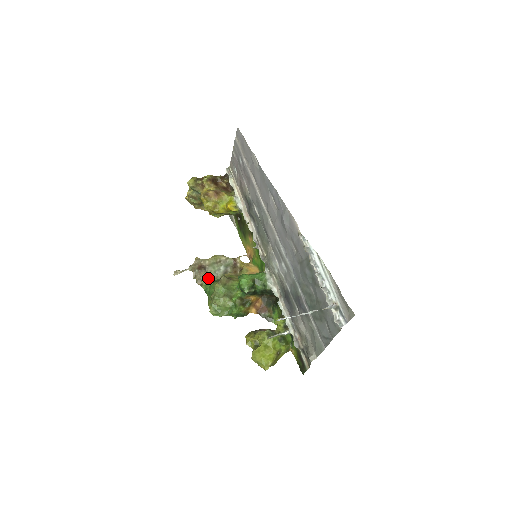
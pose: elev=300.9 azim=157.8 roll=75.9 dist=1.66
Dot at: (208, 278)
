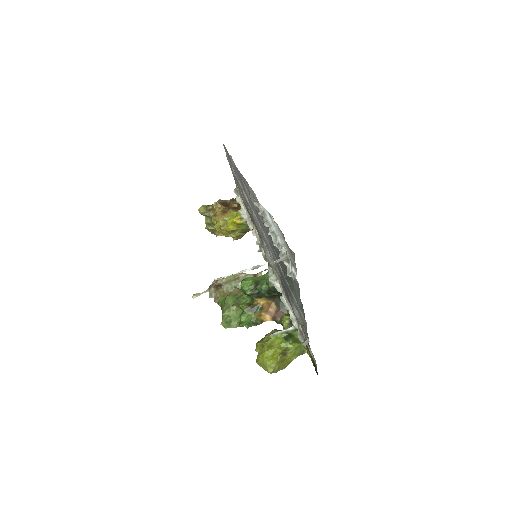
Dot at: (223, 294)
